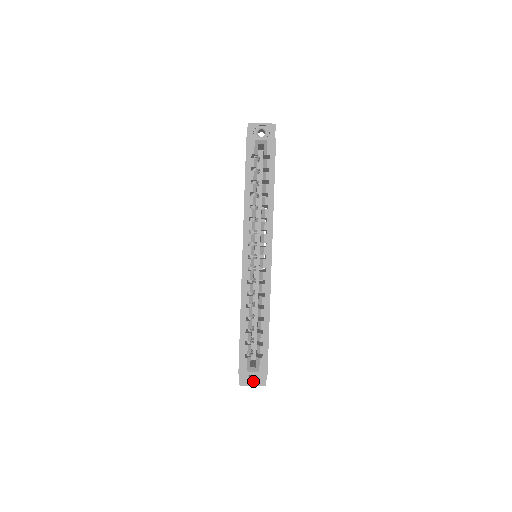
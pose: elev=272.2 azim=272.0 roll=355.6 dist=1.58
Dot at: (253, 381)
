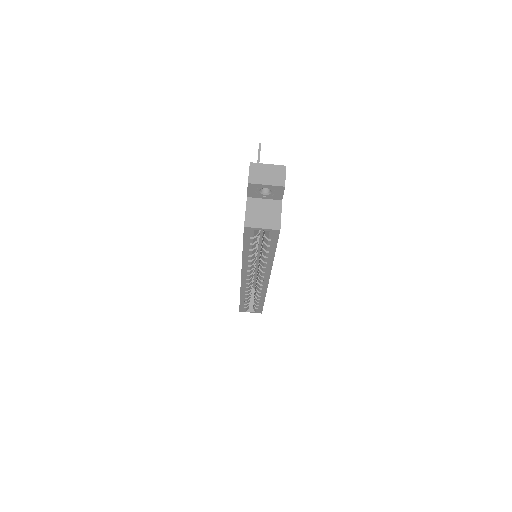
Dot at: occluded
